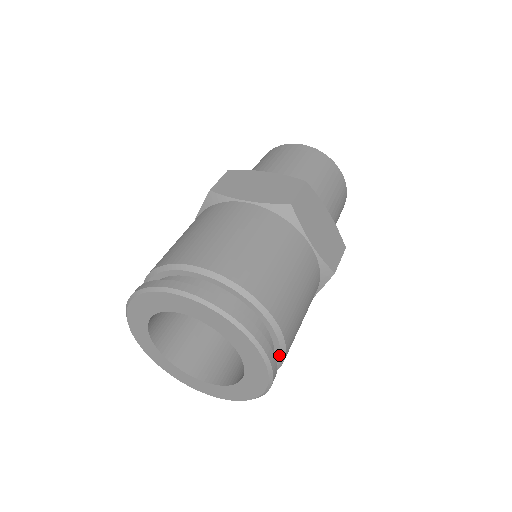
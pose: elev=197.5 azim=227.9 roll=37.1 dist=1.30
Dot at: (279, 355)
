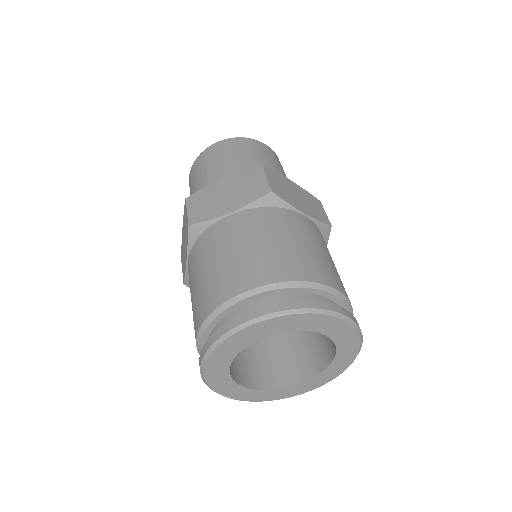
Dot at: occluded
